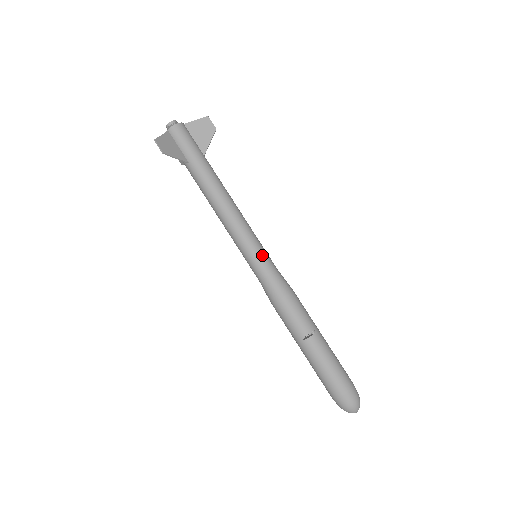
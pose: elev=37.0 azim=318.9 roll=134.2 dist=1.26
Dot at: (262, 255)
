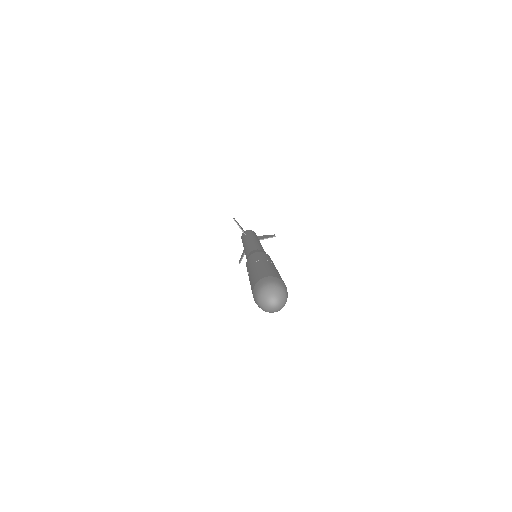
Dot at: (261, 248)
